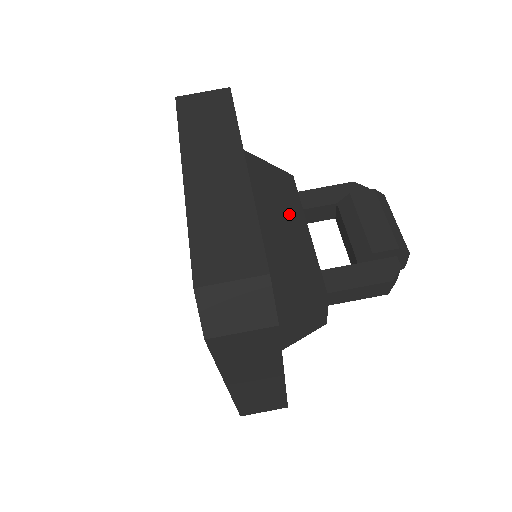
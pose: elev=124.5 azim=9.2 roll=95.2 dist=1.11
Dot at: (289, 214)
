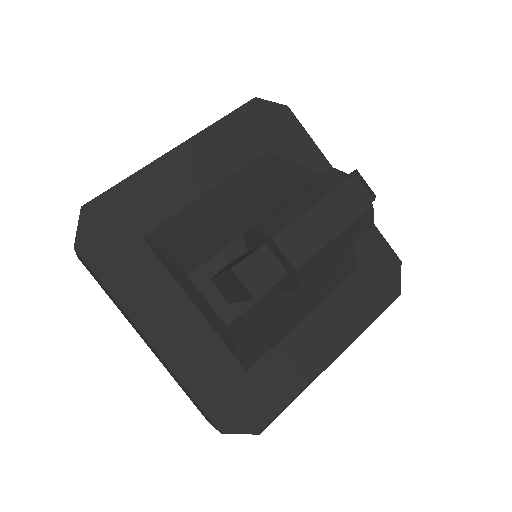
Dot at: (250, 203)
